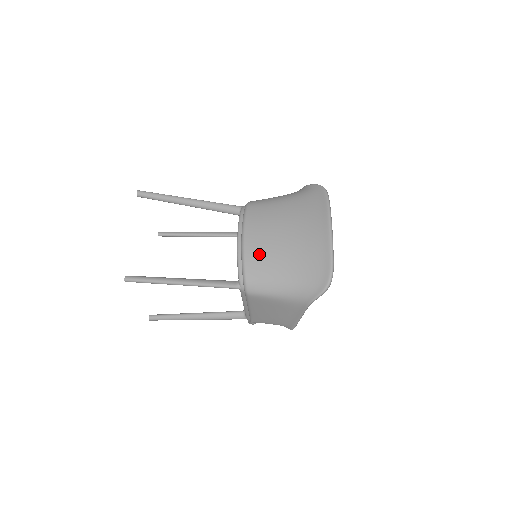
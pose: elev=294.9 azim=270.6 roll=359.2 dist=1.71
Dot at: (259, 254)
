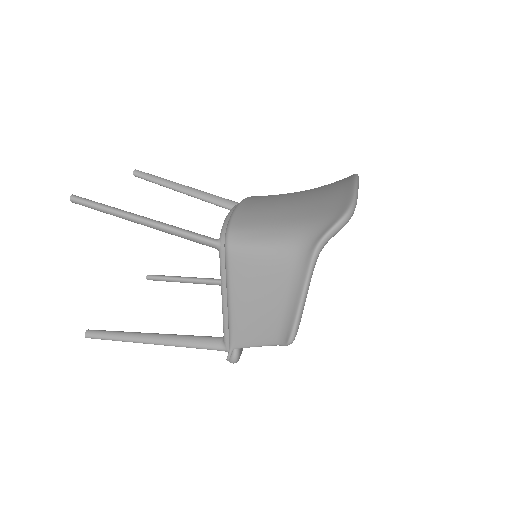
Dot at: (256, 208)
